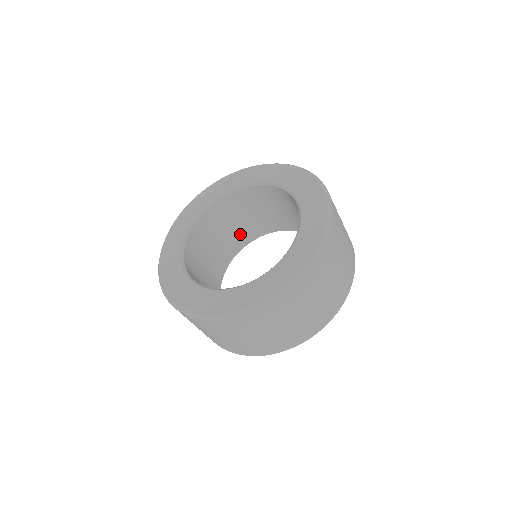
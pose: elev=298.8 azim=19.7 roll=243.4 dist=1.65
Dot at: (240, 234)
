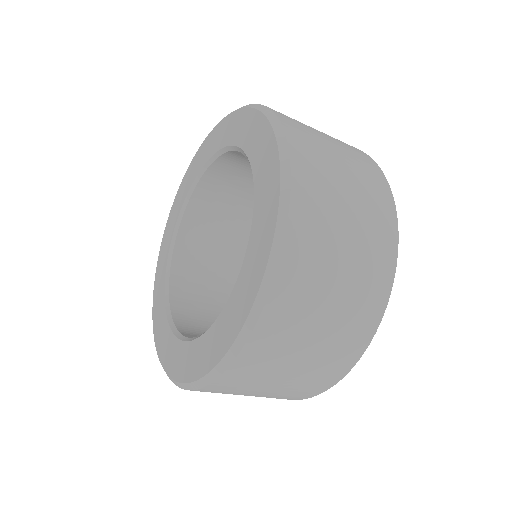
Dot at: occluded
